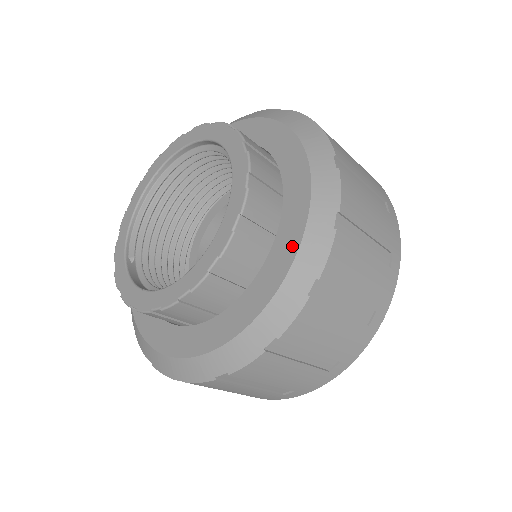
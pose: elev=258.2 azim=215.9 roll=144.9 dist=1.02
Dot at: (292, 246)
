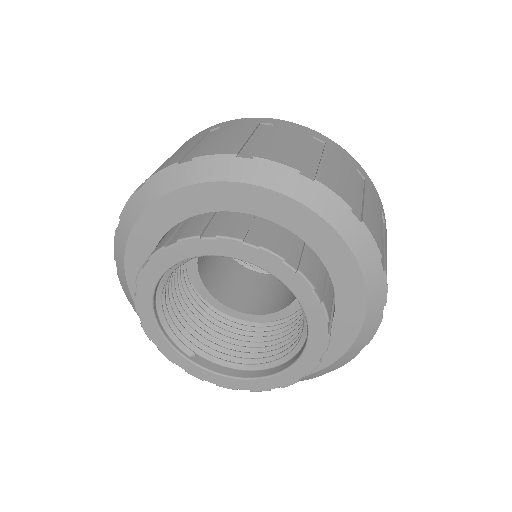
Dot at: (359, 300)
